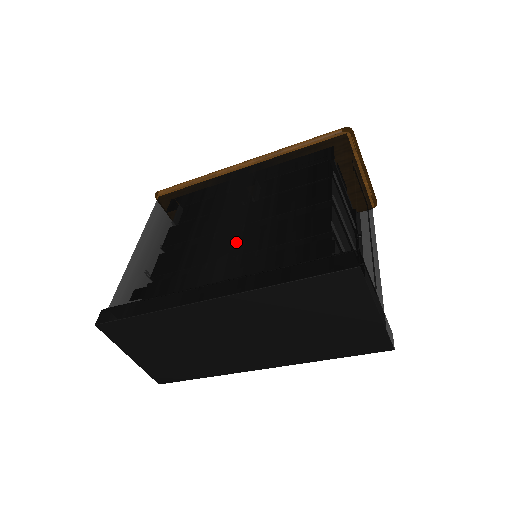
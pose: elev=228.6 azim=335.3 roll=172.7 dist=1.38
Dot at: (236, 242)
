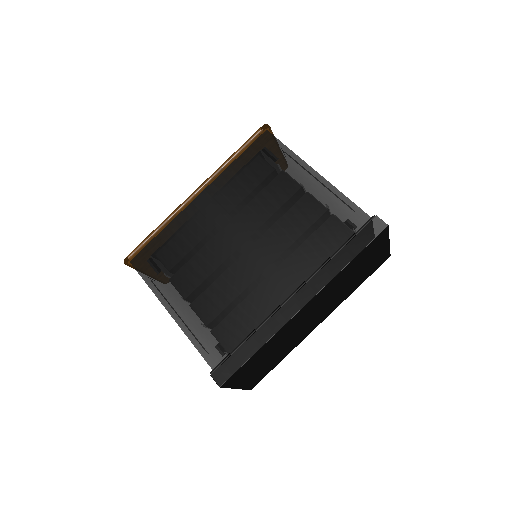
Dot at: (271, 258)
